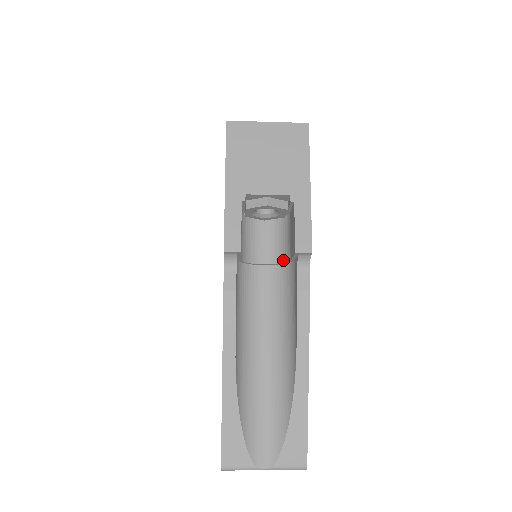
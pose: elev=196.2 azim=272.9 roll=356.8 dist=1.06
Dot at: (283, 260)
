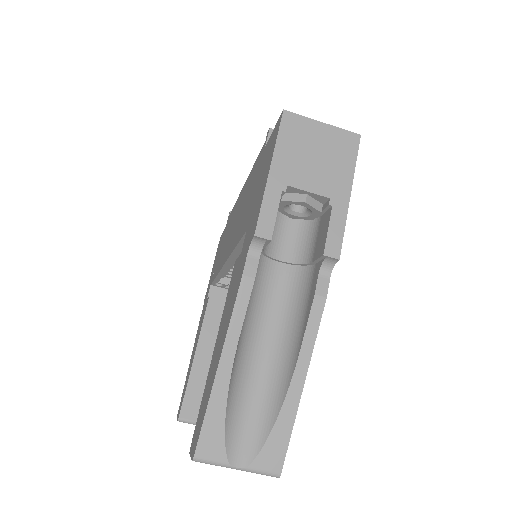
Dot at: (302, 261)
